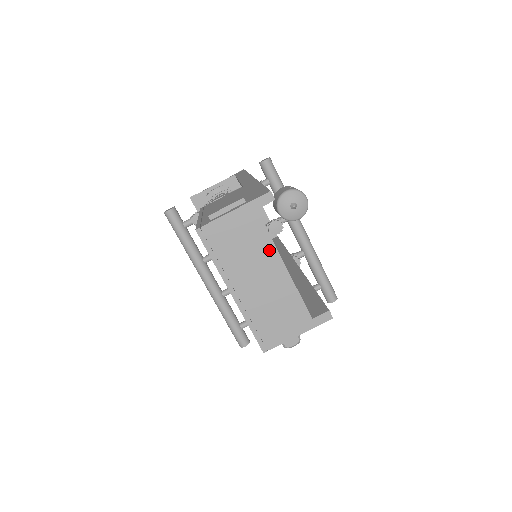
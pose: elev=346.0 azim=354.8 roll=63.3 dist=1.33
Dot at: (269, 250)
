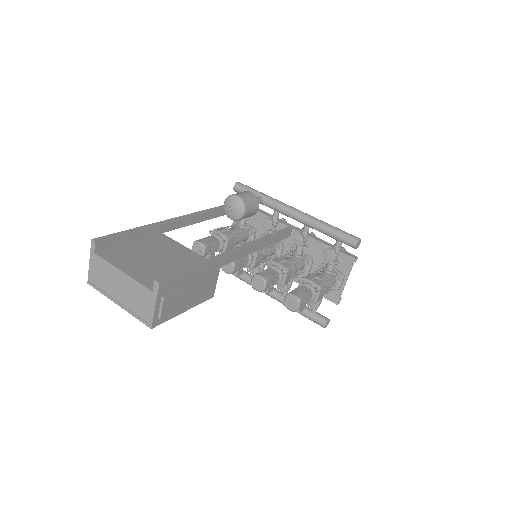
Dot at: (112, 269)
